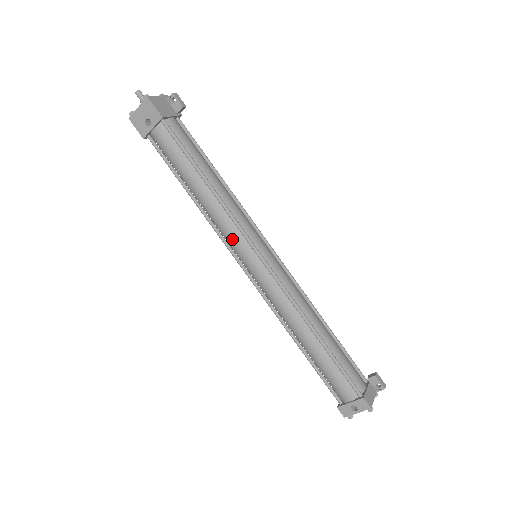
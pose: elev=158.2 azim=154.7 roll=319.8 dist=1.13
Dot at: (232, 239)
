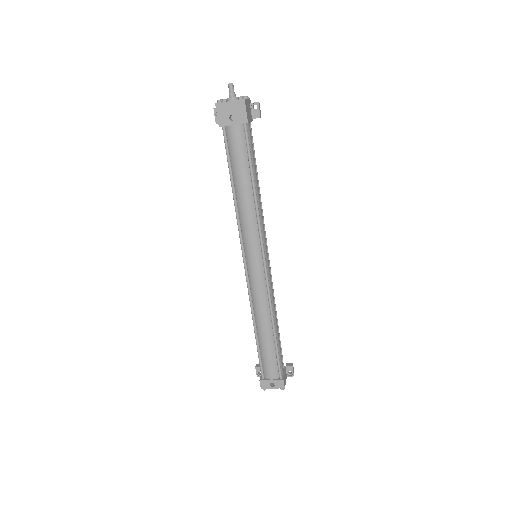
Dot at: (250, 239)
